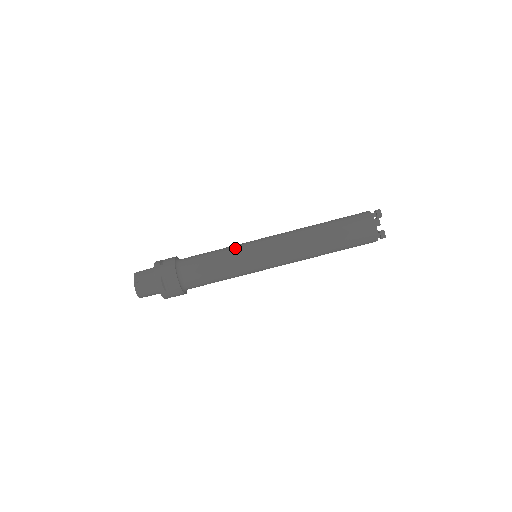
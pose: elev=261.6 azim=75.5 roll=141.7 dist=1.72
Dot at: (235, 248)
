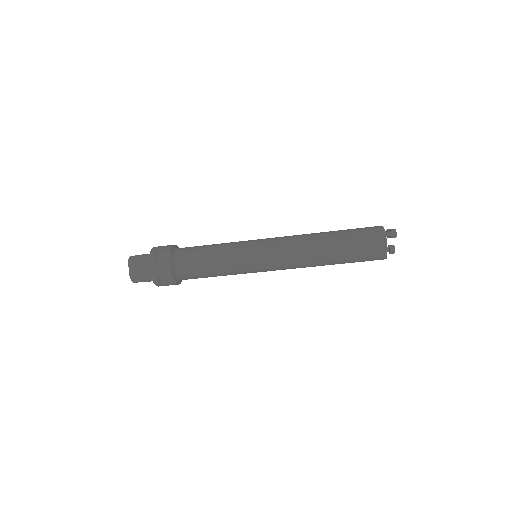
Dot at: (235, 253)
